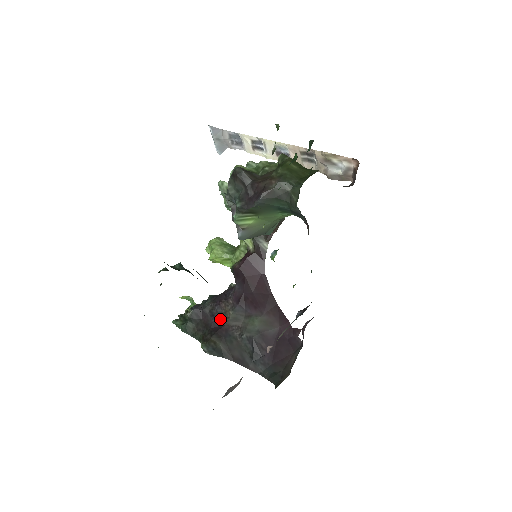
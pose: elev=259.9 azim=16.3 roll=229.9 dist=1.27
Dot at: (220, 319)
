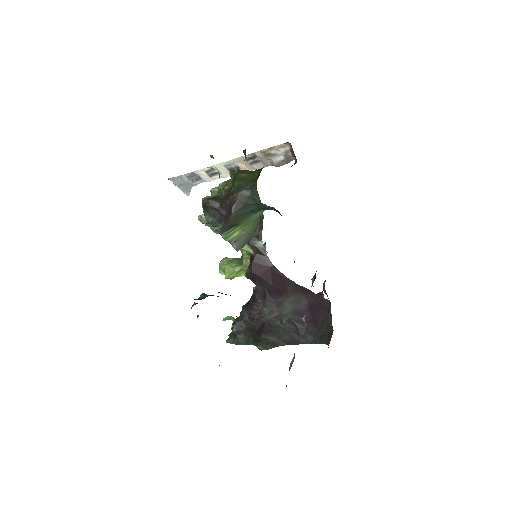
Dot at: (259, 319)
